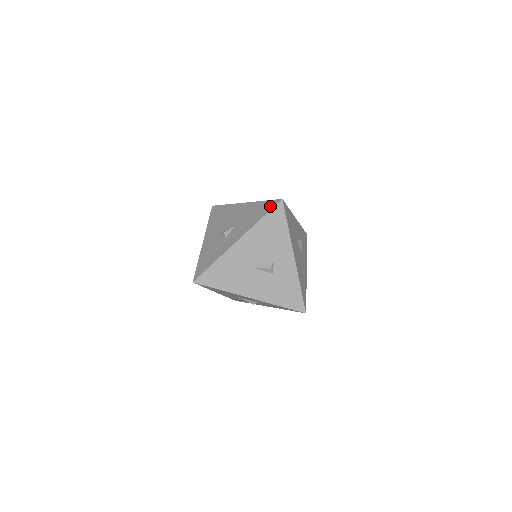
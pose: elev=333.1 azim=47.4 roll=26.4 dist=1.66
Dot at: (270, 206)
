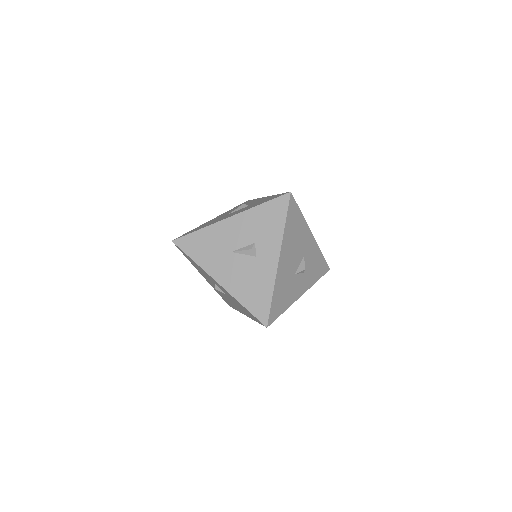
Dot at: occluded
